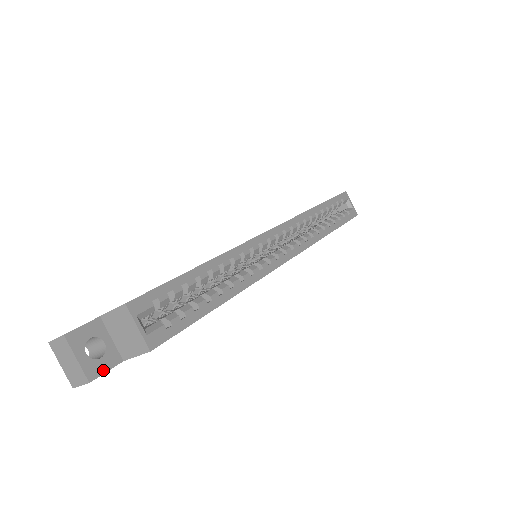
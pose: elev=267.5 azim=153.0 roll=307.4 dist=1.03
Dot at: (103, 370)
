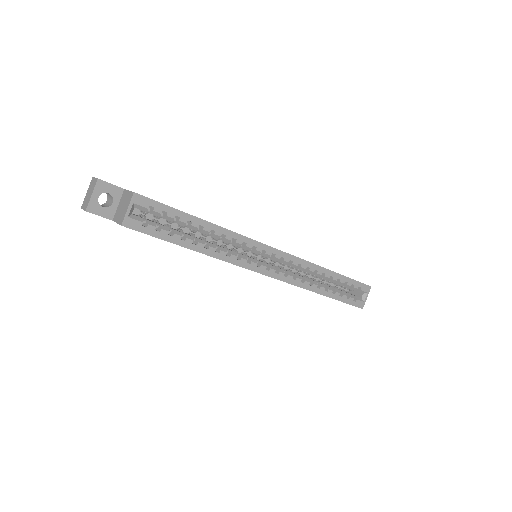
Dot at: (98, 213)
